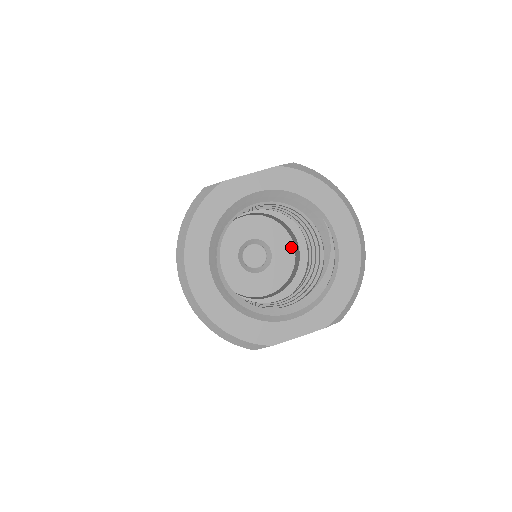
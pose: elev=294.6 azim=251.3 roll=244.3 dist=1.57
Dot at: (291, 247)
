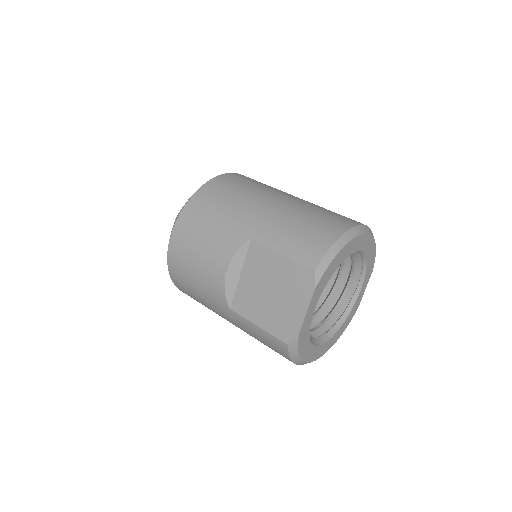
Dot at: occluded
